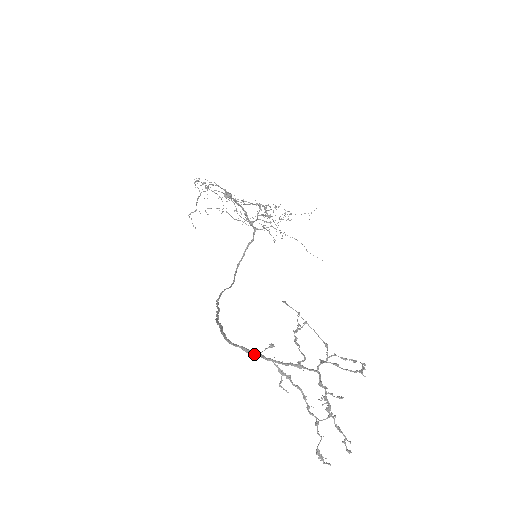
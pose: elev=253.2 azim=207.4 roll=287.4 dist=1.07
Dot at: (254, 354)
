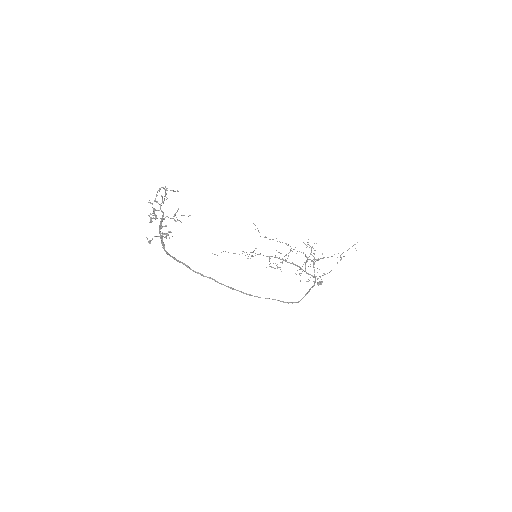
Dot at: occluded
